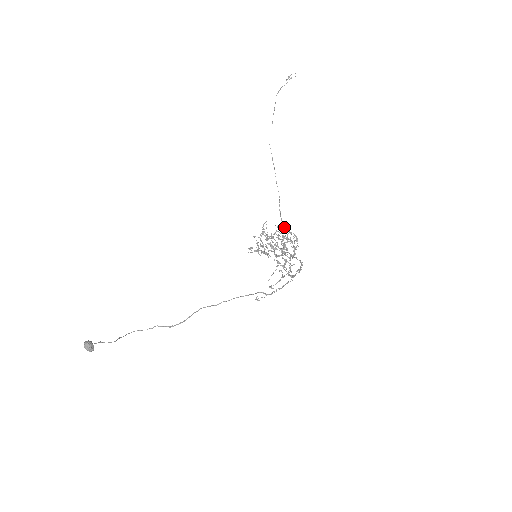
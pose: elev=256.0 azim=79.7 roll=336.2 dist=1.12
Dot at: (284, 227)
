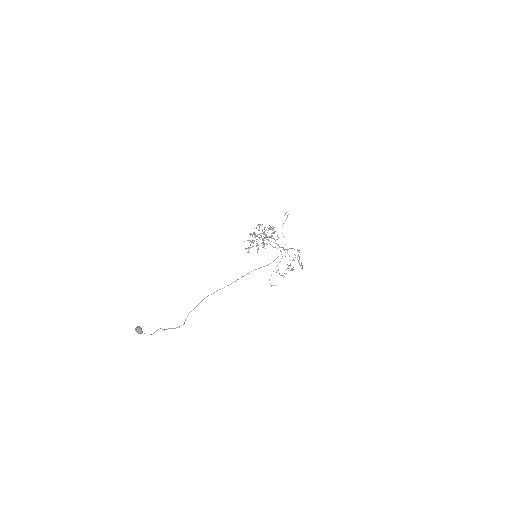
Dot at: (259, 224)
